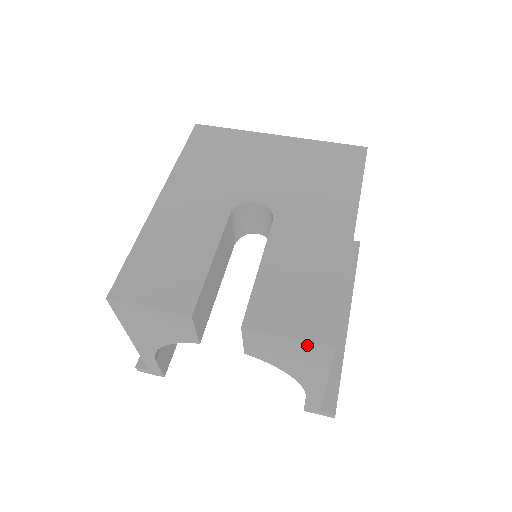
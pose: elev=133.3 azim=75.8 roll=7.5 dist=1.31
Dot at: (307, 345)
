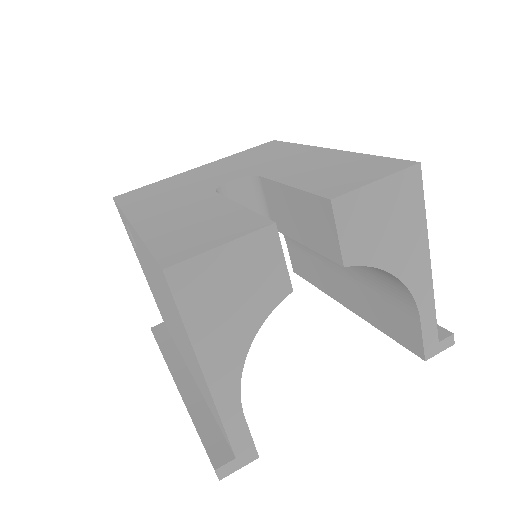
Dot at: (396, 182)
